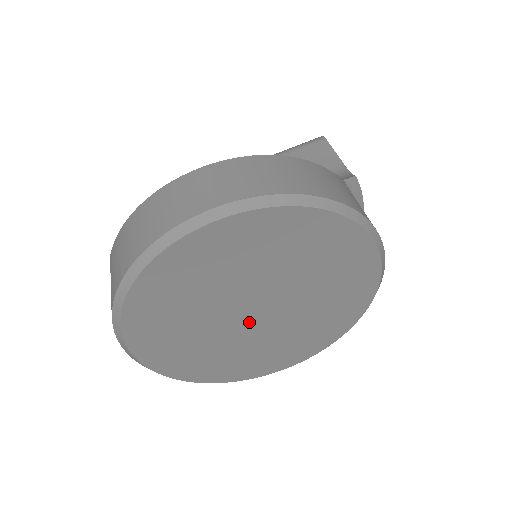
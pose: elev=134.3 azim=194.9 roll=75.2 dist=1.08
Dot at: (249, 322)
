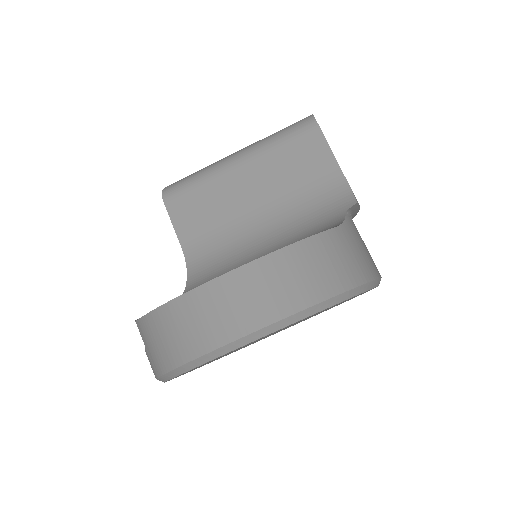
Dot at: occluded
